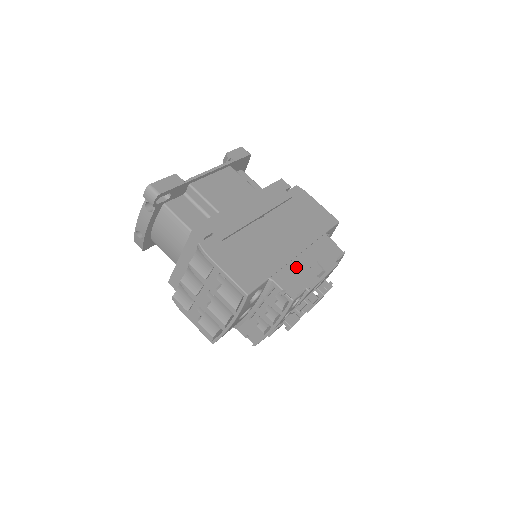
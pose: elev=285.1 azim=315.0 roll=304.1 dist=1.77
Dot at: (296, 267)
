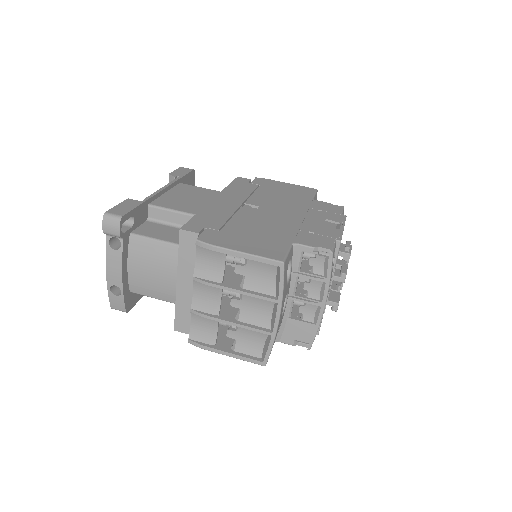
Dot at: (310, 228)
